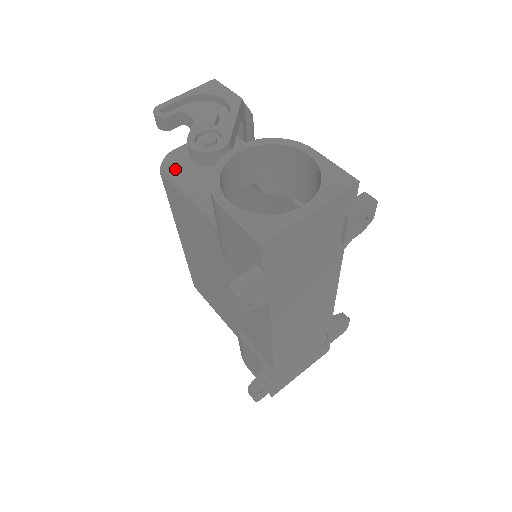
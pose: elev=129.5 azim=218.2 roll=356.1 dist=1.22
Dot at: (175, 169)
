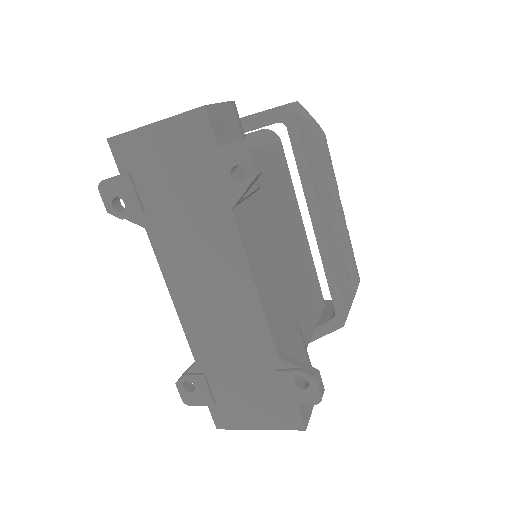
Dot at: occluded
